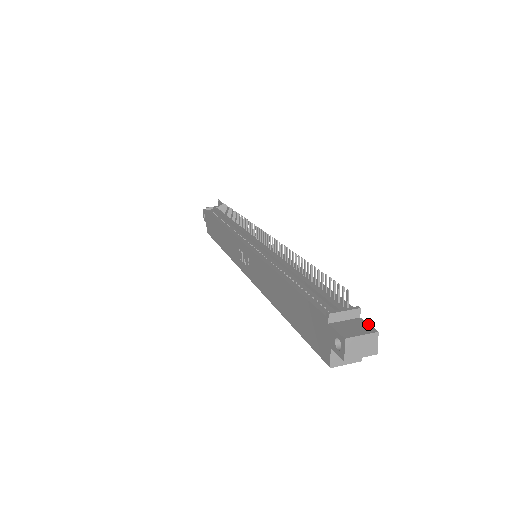
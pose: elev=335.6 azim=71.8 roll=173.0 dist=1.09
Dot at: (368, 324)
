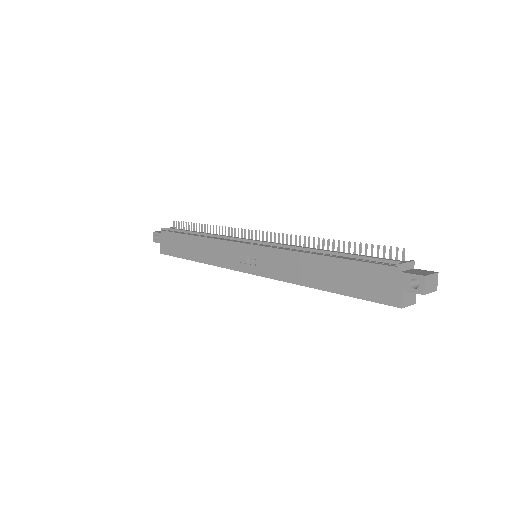
Dot at: (425, 270)
